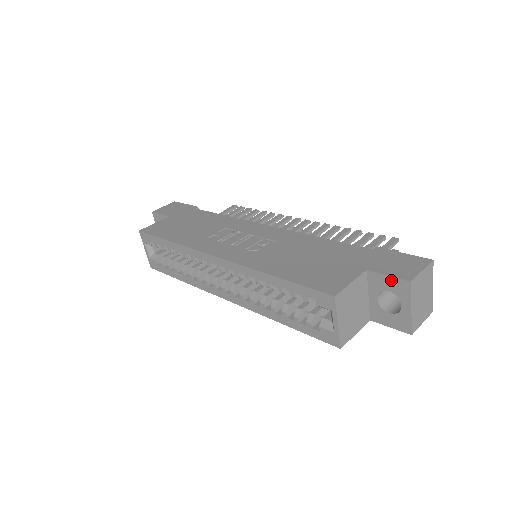
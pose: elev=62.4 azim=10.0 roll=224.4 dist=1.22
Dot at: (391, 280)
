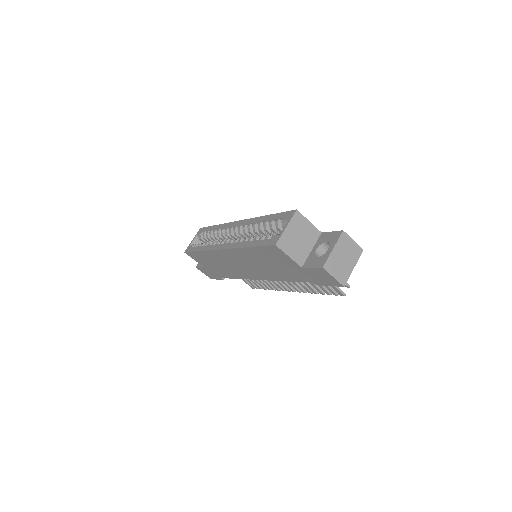
Dot at: (332, 234)
